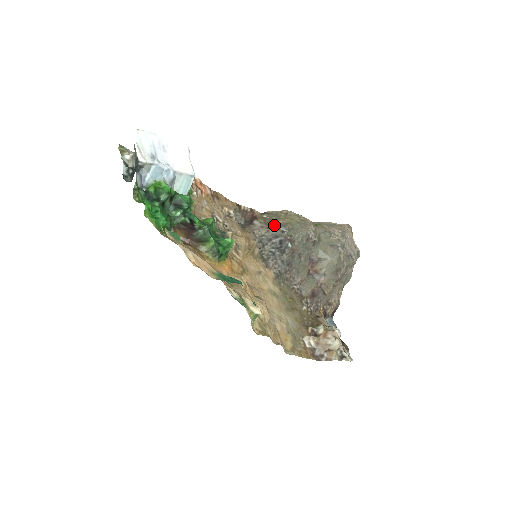
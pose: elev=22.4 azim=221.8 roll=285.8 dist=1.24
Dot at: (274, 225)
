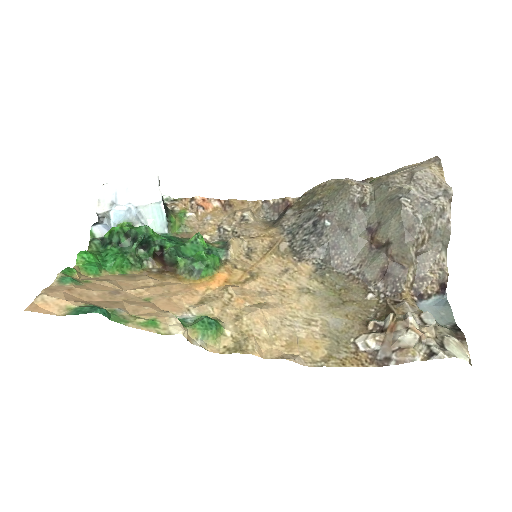
Dot at: (307, 206)
